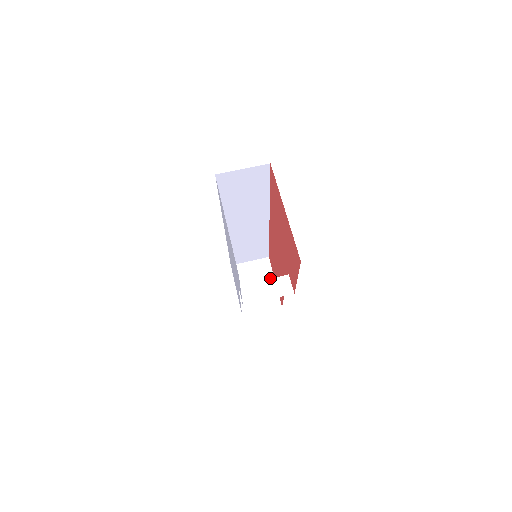
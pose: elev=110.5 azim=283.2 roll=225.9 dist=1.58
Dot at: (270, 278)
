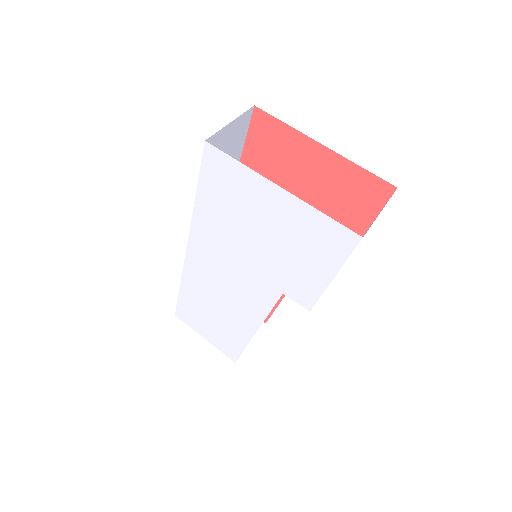
Dot at: occluded
